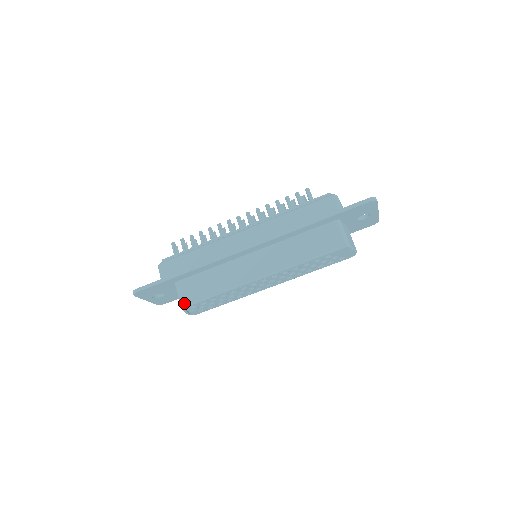
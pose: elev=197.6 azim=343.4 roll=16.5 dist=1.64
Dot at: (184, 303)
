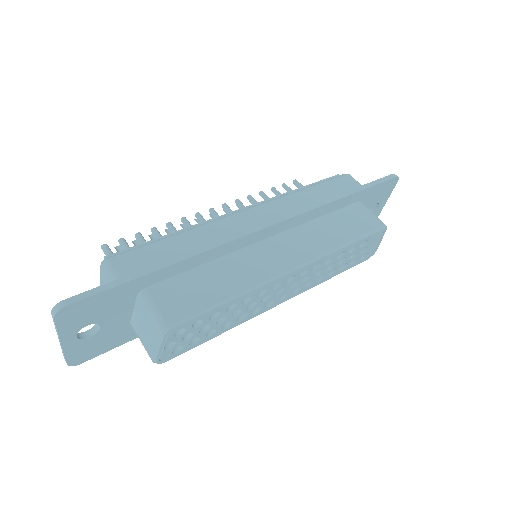
Dot at: (170, 320)
